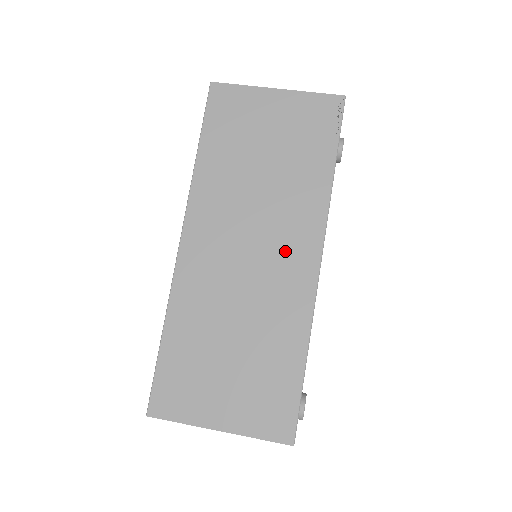
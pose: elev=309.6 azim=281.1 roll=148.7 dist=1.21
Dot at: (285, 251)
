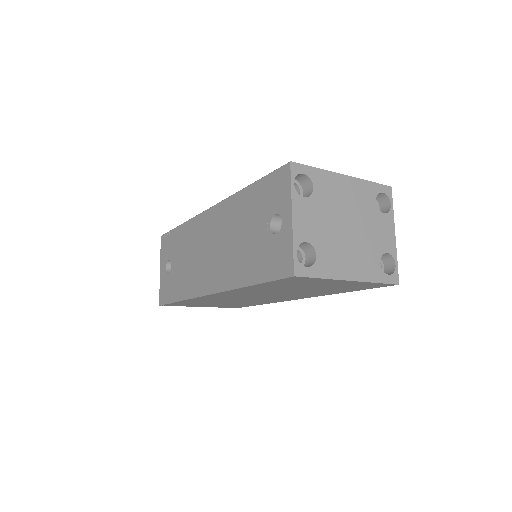
Dot at: occluded
